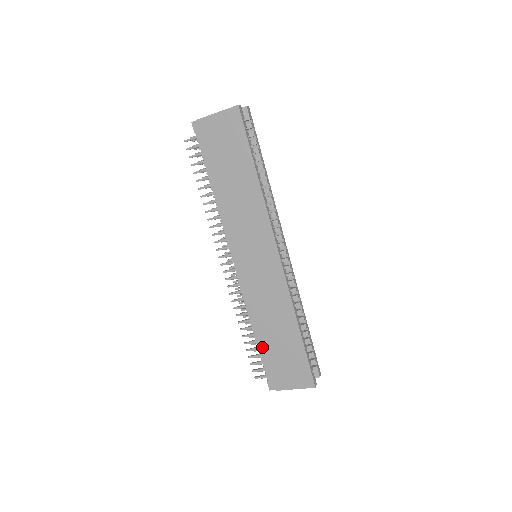
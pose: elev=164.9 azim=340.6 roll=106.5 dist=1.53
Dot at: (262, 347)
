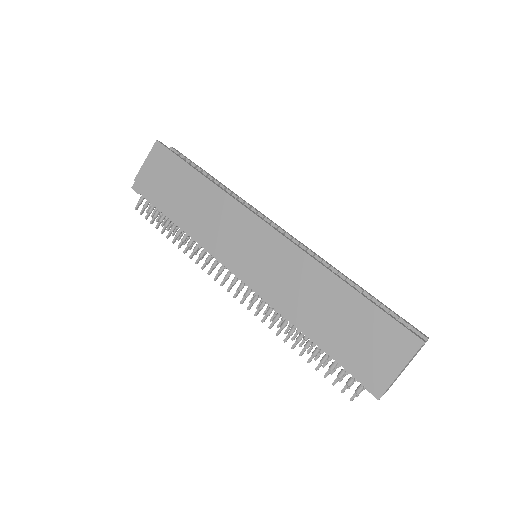
Dot at: (327, 346)
